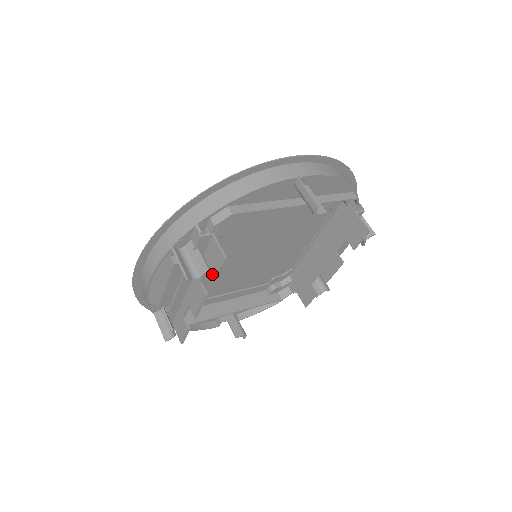
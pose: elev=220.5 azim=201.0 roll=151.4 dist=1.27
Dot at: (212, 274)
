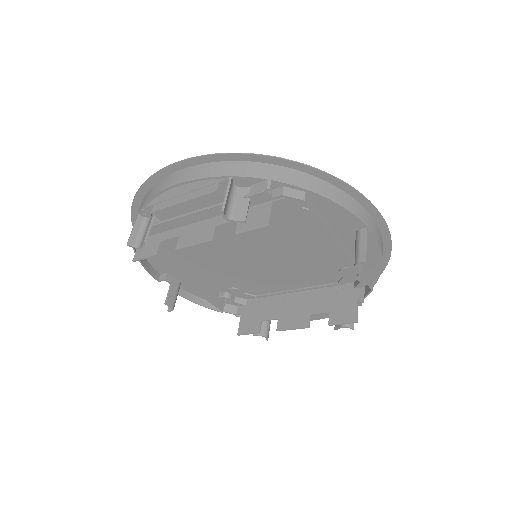
Dot at: (238, 228)
